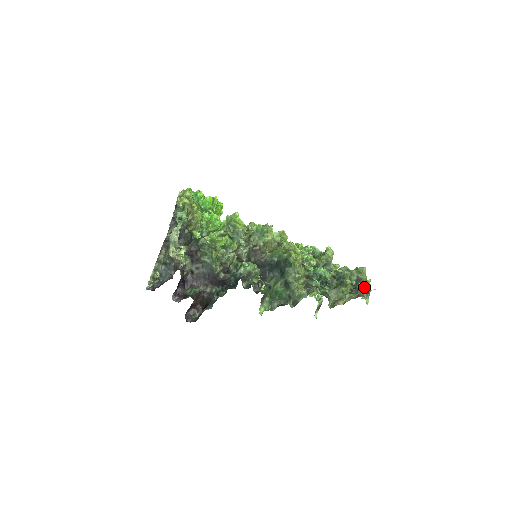
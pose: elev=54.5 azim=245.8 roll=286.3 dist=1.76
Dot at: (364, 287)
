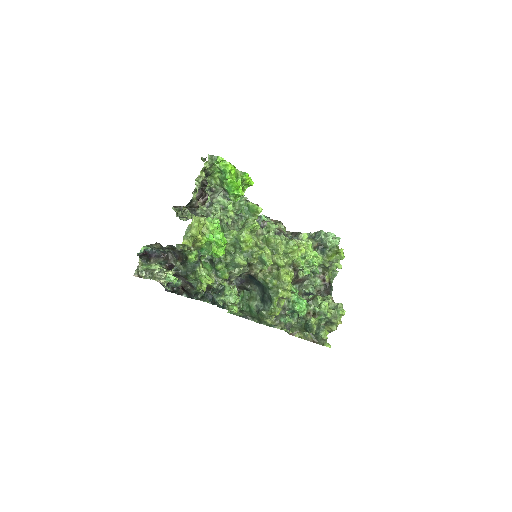
Dot at: (323, 339)
